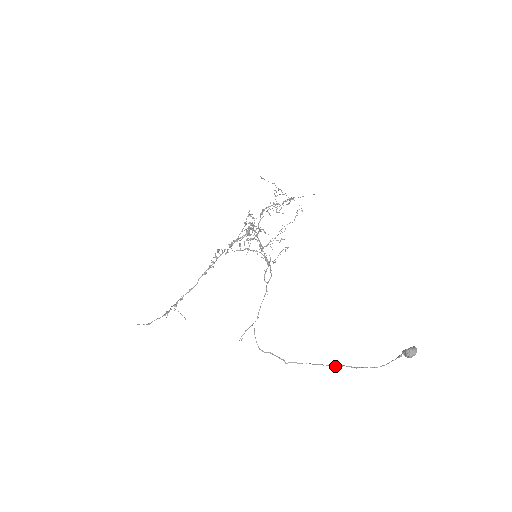
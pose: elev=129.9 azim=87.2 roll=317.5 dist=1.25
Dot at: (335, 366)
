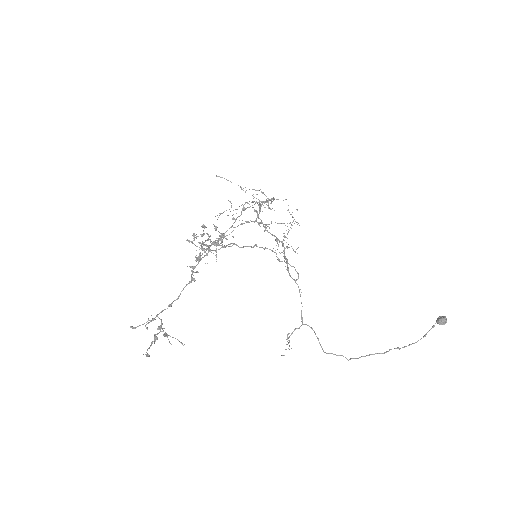
Dot at: (386, 351)
